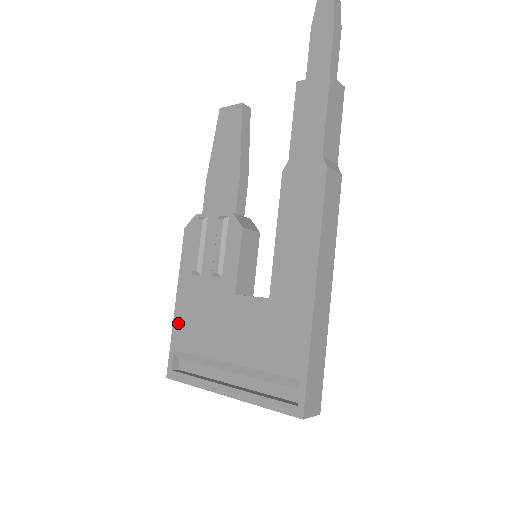
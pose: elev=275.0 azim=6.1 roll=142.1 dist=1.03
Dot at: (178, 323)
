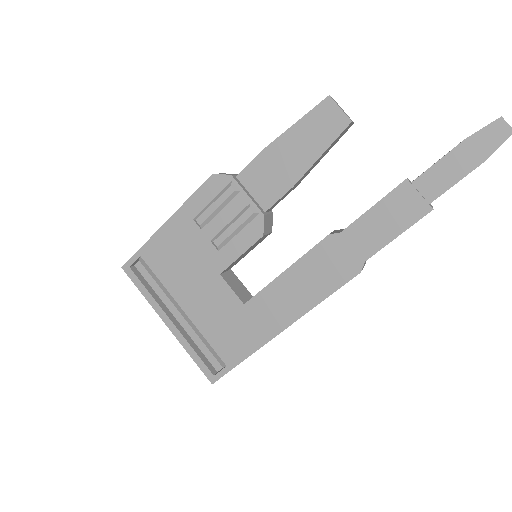
Dot at: (156, 242)
